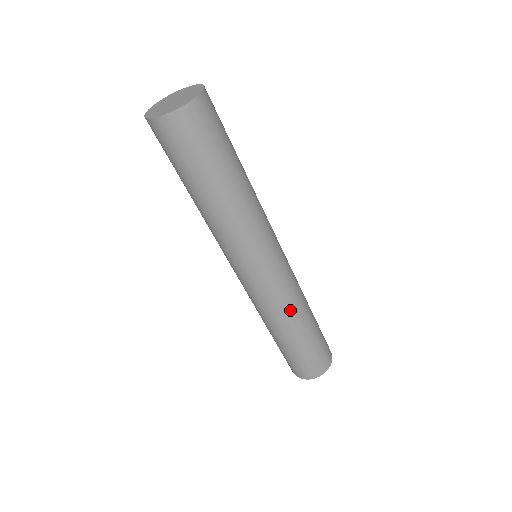
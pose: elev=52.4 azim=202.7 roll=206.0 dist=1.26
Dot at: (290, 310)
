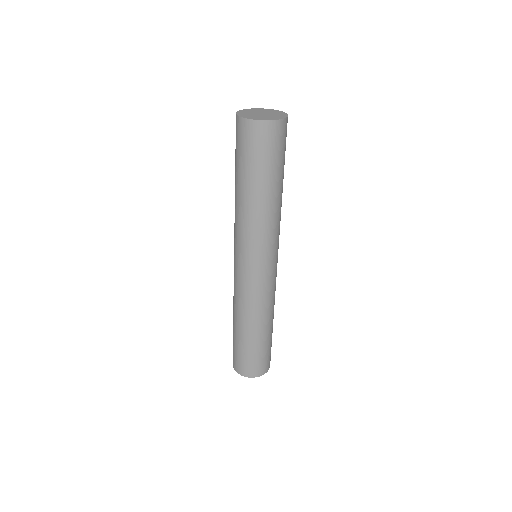
Dot at: occluded
